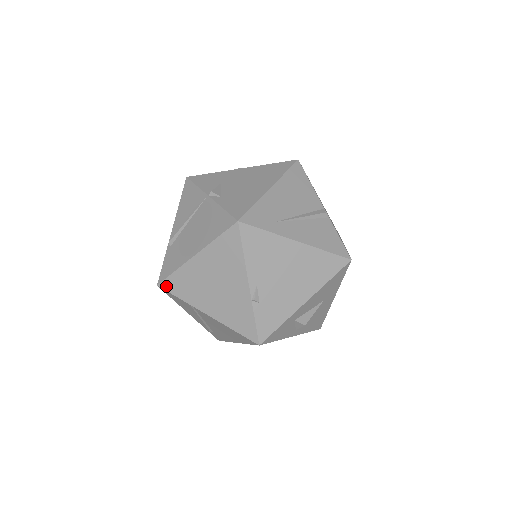
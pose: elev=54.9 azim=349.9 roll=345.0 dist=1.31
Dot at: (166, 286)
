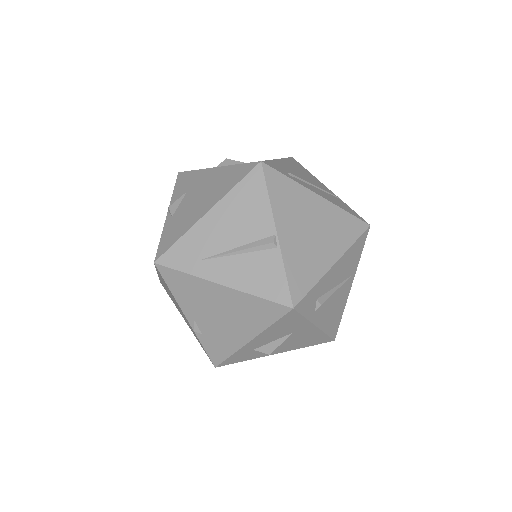
Dot at: occluded
